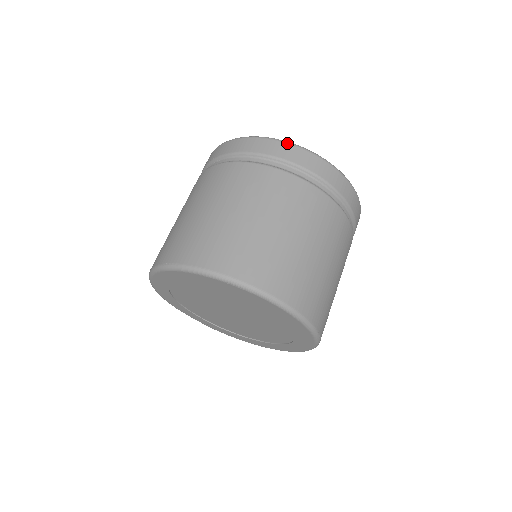
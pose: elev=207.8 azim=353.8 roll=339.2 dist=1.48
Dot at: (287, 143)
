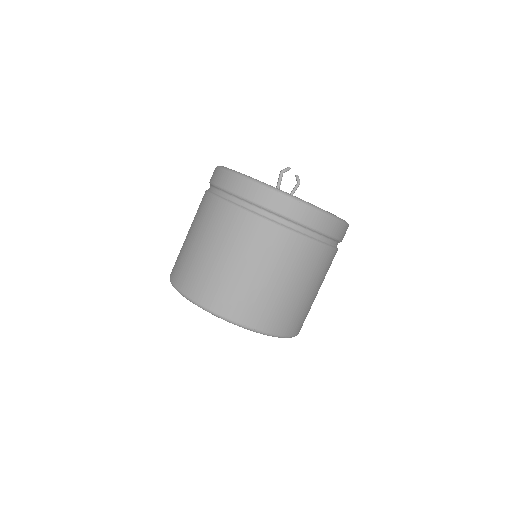
Dot at: (221, 170)
